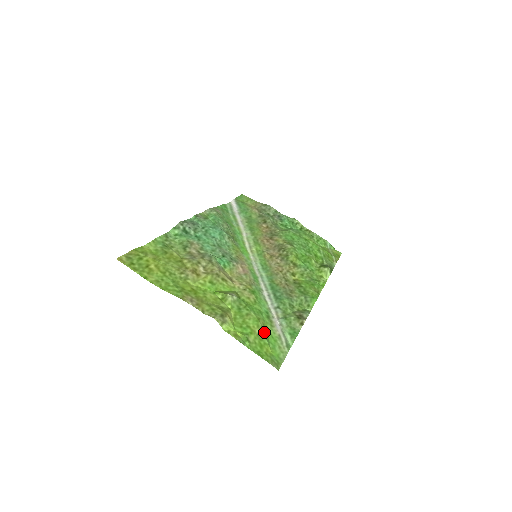
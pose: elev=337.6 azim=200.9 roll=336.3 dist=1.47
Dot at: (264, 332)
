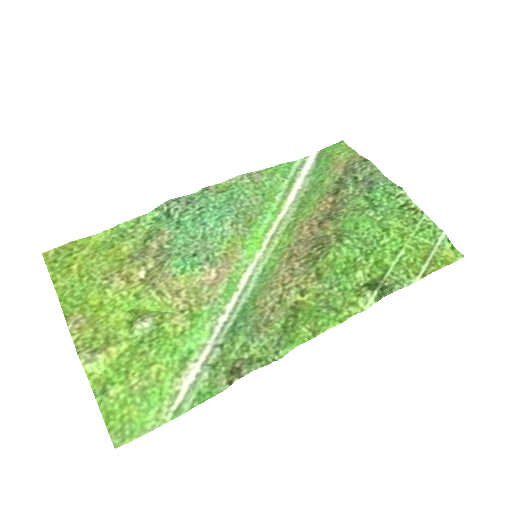
Dot at: (146, 385)
